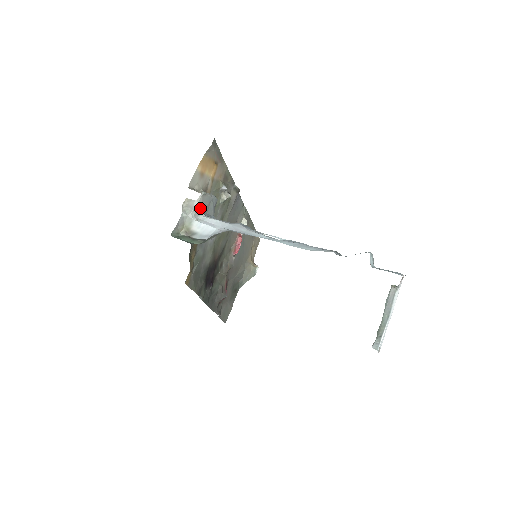
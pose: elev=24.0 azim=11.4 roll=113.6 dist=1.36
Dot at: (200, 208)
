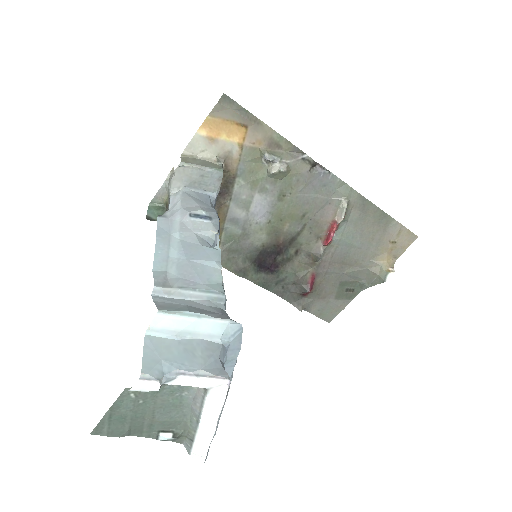
Dot at: (181, 181)
